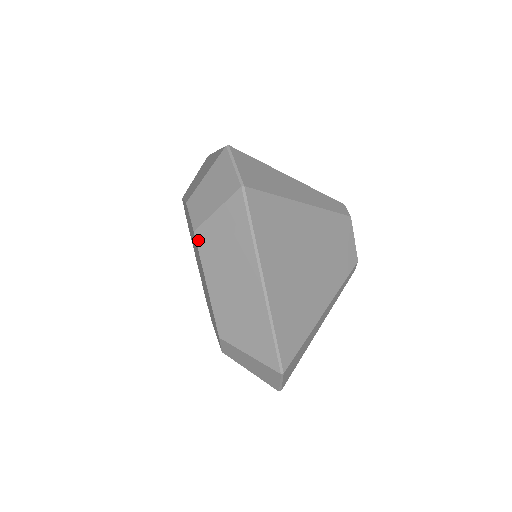
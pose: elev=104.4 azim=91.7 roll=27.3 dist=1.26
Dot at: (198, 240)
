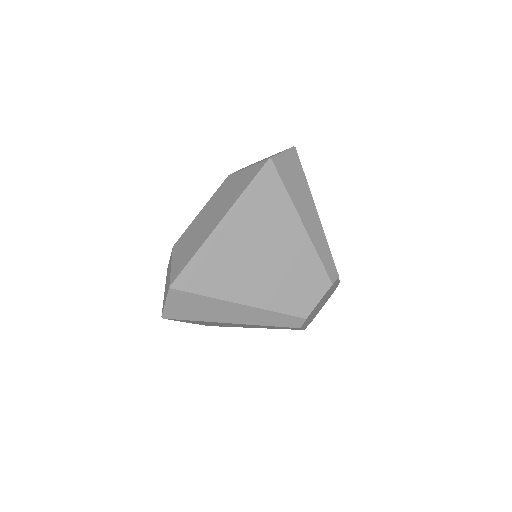
Dot at: (225, 181)
